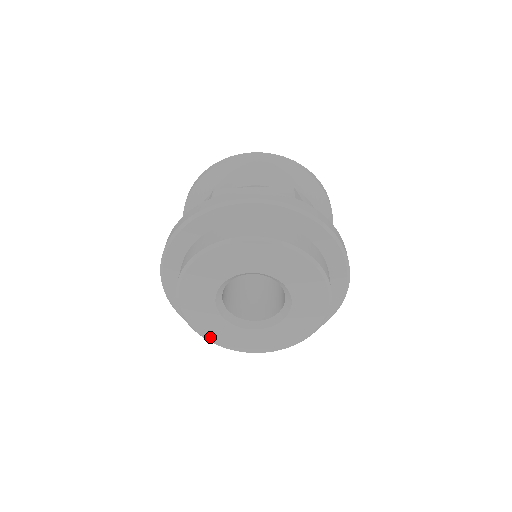
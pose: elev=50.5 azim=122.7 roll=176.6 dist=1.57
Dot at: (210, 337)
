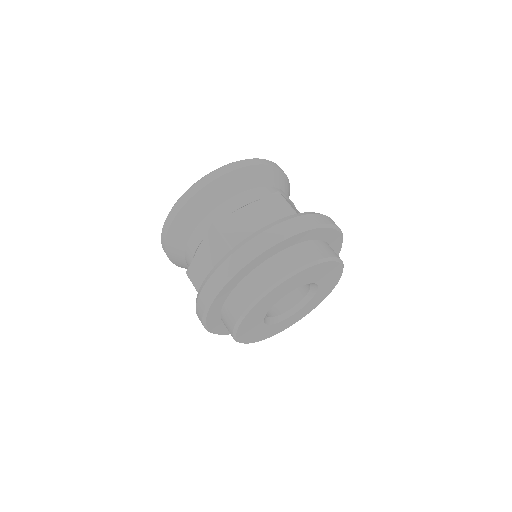
Dot at: (298, 320)
